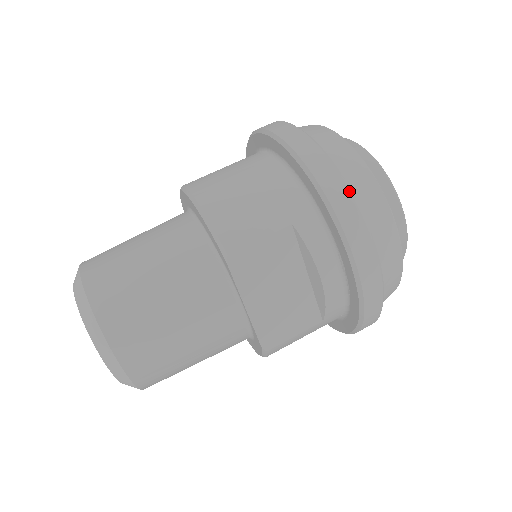
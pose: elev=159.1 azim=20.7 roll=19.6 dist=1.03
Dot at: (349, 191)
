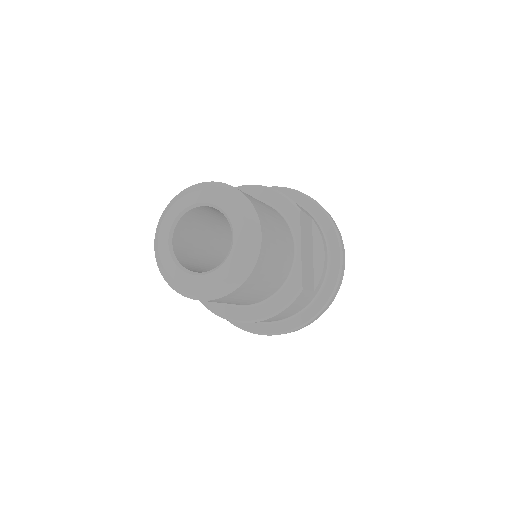
Dot at: (330, 215)
